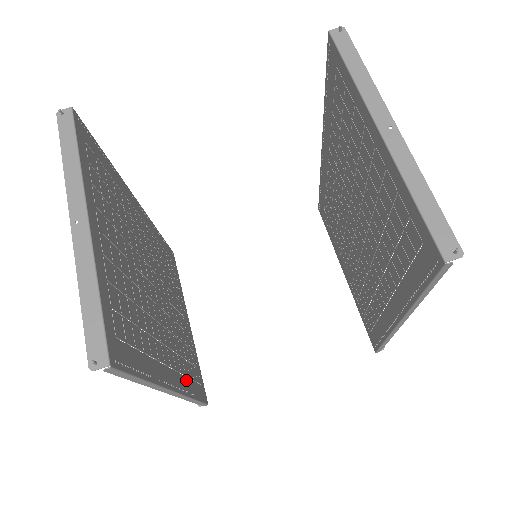
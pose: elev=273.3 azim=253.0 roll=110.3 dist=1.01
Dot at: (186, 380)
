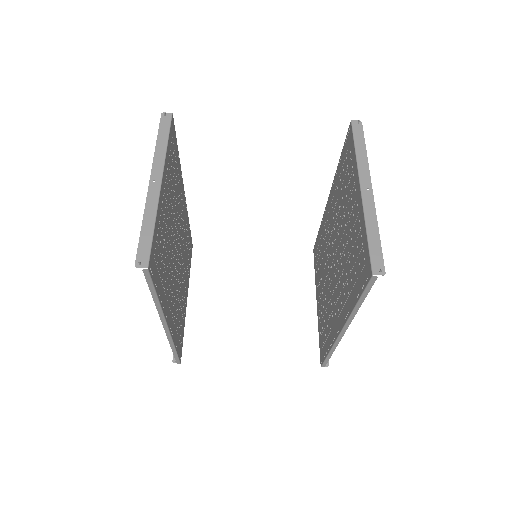
Dot at: (175, 329)
